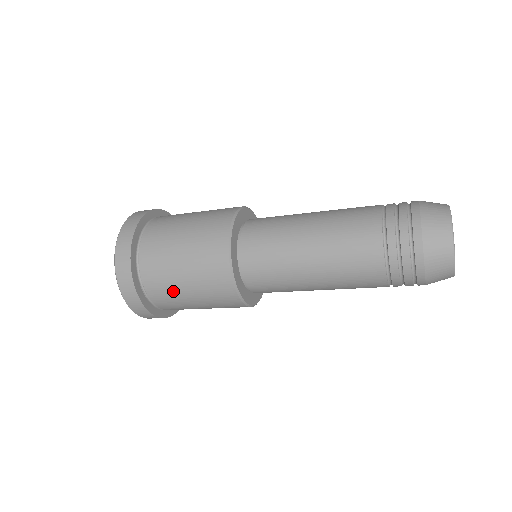
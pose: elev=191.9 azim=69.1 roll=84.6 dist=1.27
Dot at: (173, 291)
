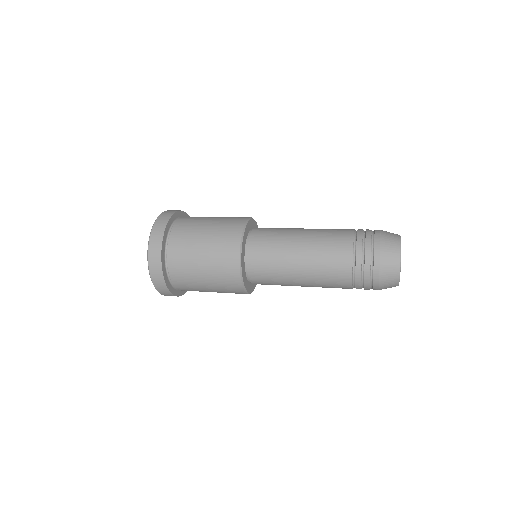
Dot at: occluded
